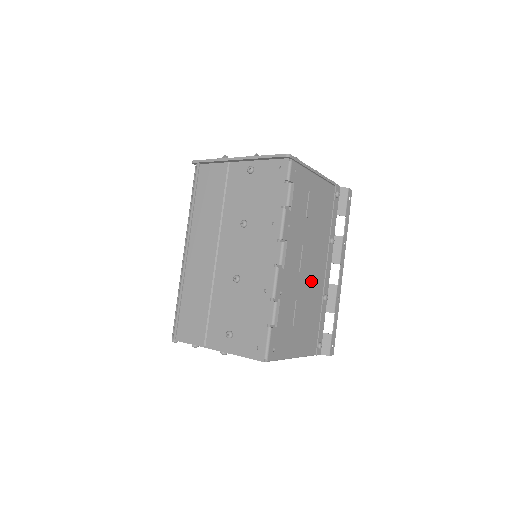
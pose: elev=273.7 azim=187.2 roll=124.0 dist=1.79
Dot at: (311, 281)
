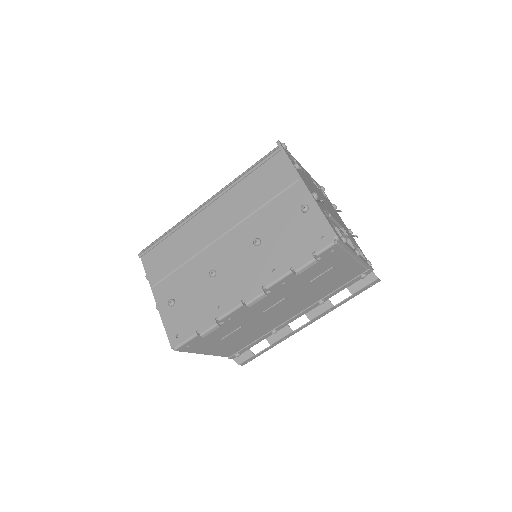
Dot at: (271, 319)
